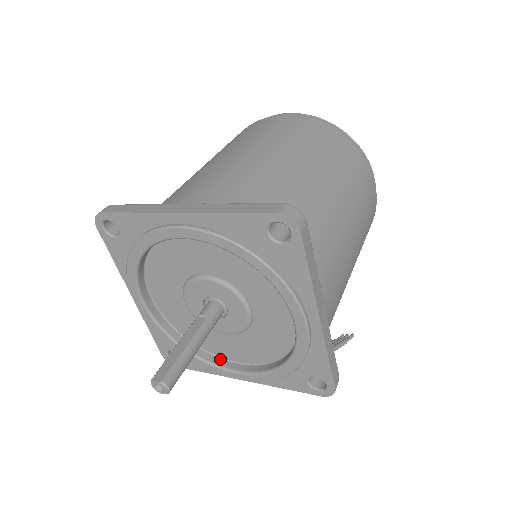
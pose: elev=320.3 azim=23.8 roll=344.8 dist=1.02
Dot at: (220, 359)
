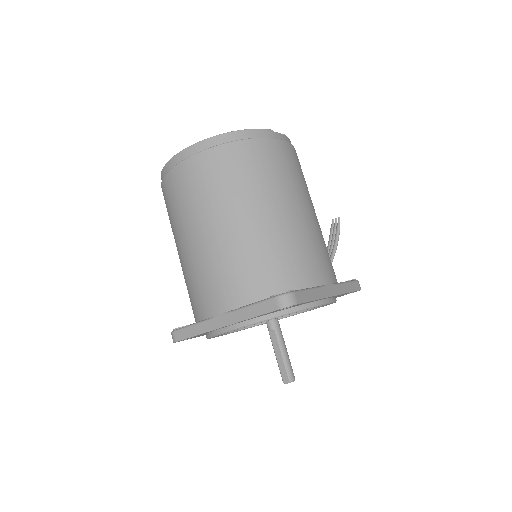
Dot at: occluded
